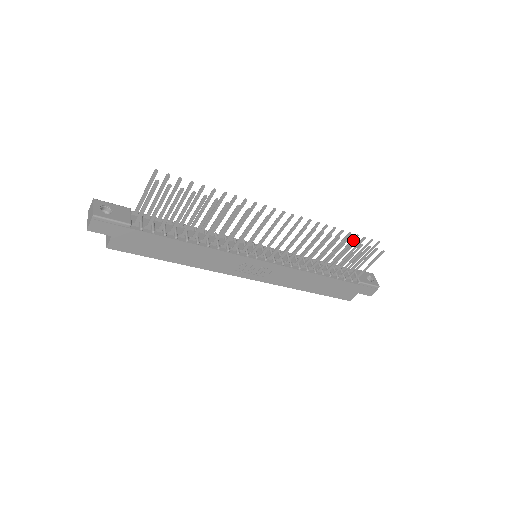
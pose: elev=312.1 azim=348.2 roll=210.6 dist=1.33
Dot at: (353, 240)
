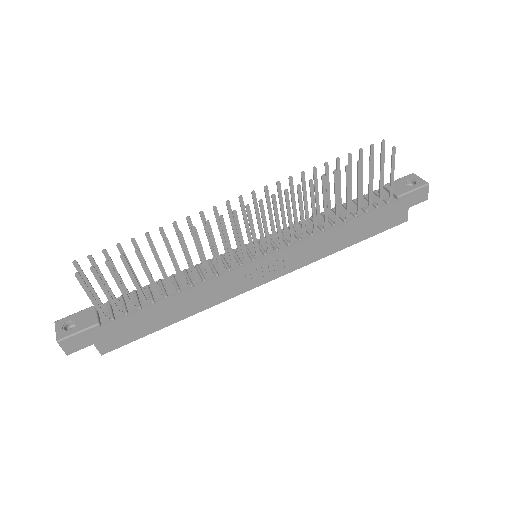
Dot at: (350, 162)
